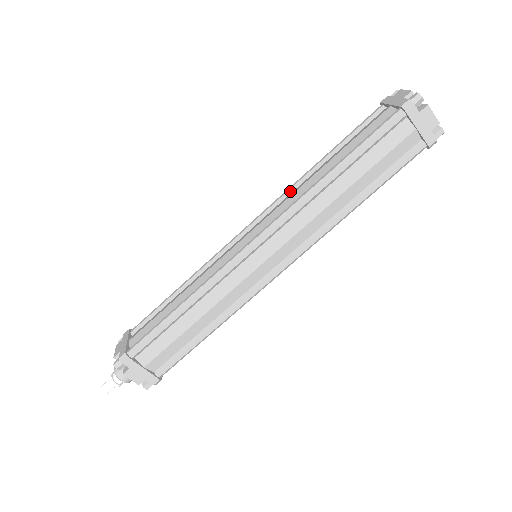
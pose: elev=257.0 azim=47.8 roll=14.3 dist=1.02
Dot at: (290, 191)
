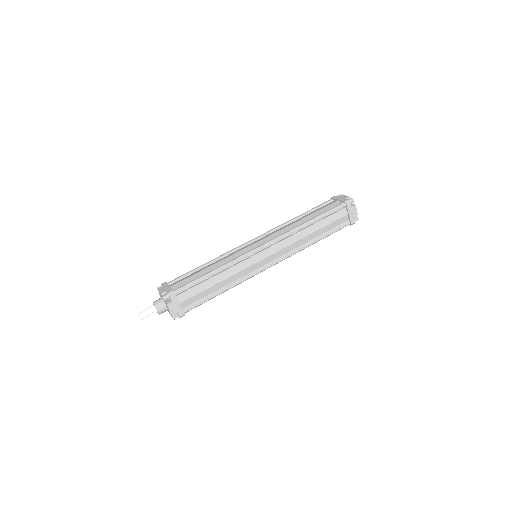
Dot at: occluded
